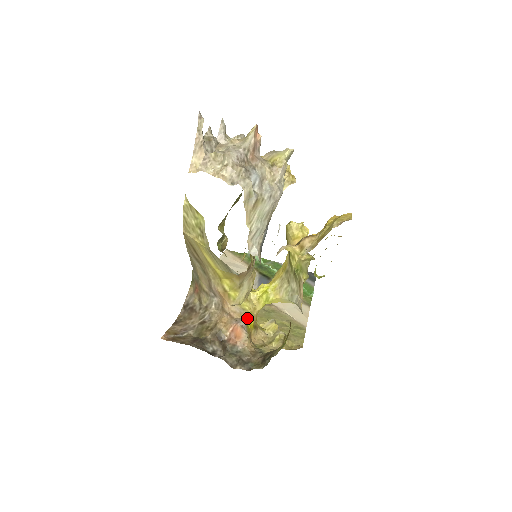
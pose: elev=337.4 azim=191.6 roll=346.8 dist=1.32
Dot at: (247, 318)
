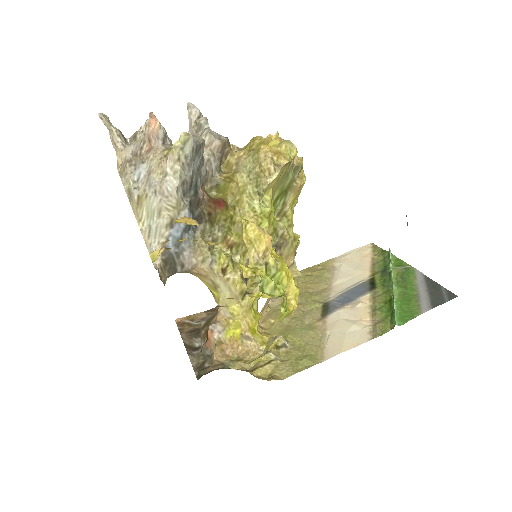
Dot at: (229, 324)
